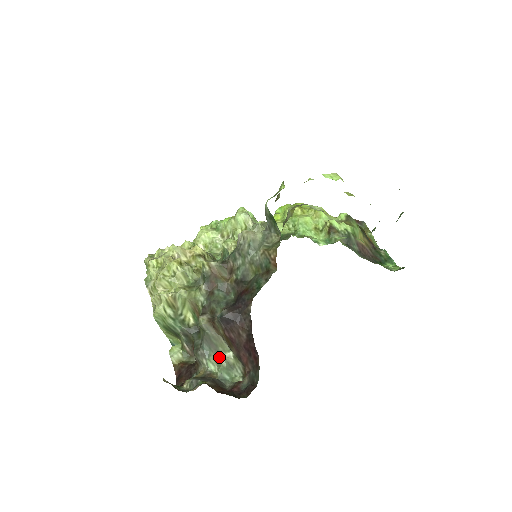
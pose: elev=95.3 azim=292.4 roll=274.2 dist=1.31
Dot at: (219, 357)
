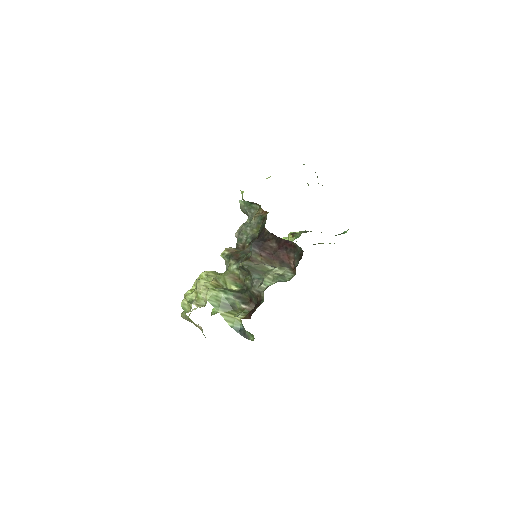
Dot at: (269, 274)
